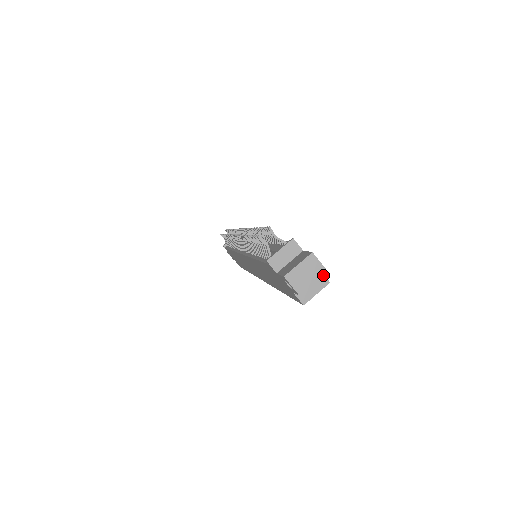
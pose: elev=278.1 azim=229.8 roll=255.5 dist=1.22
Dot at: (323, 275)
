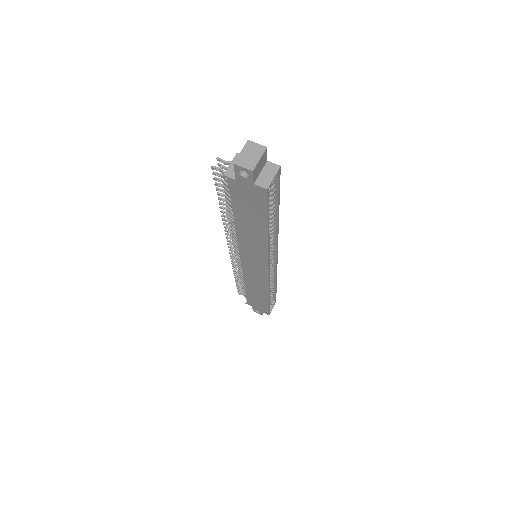
Dot at: (264, 151)
